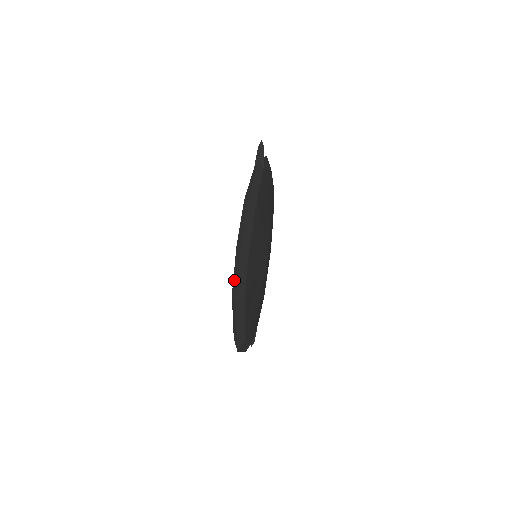
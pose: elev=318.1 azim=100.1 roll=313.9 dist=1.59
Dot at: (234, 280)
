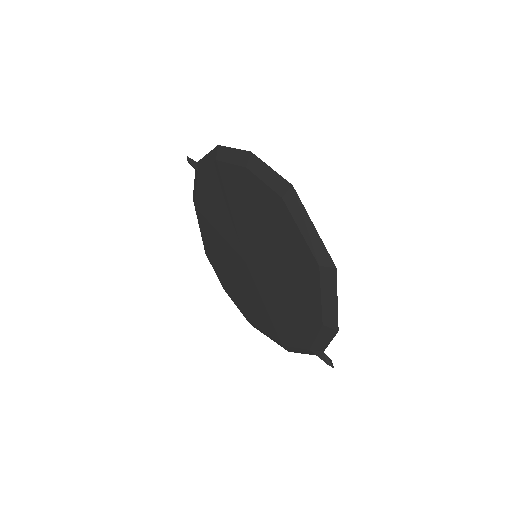
Dot at: (271, 183)
